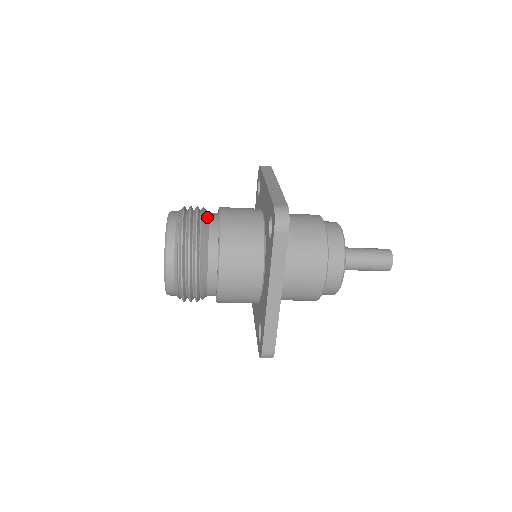
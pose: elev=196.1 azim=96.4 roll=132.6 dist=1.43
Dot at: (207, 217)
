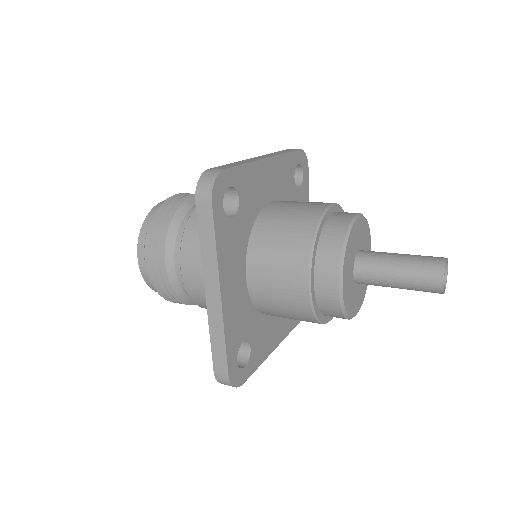
Dot at: (193, 202)
